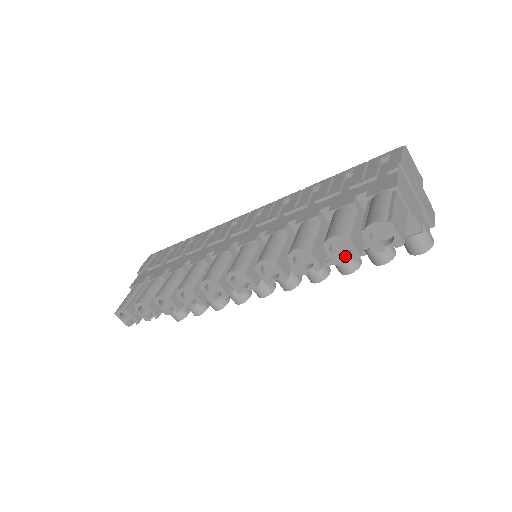
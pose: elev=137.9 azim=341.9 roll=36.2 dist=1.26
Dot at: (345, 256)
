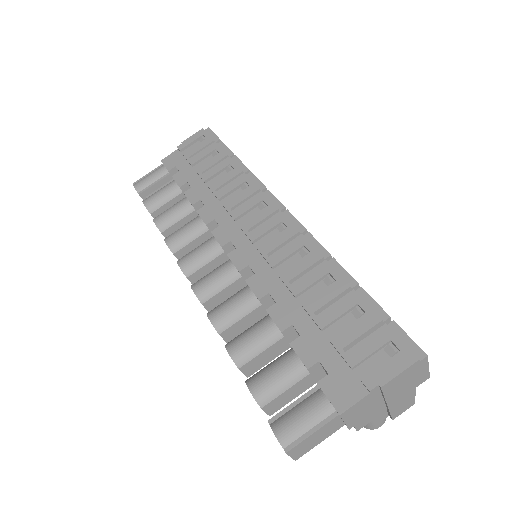
Dot at: occluded
